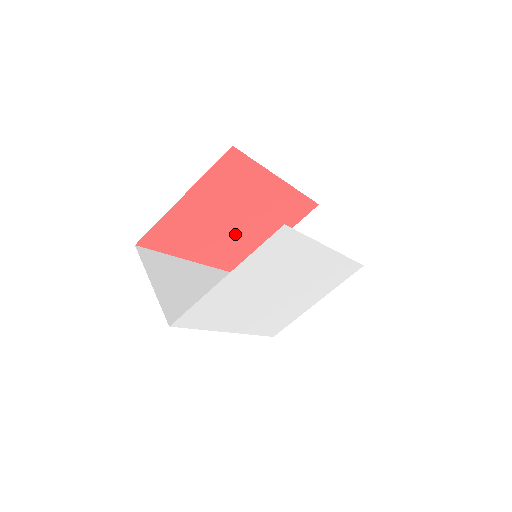
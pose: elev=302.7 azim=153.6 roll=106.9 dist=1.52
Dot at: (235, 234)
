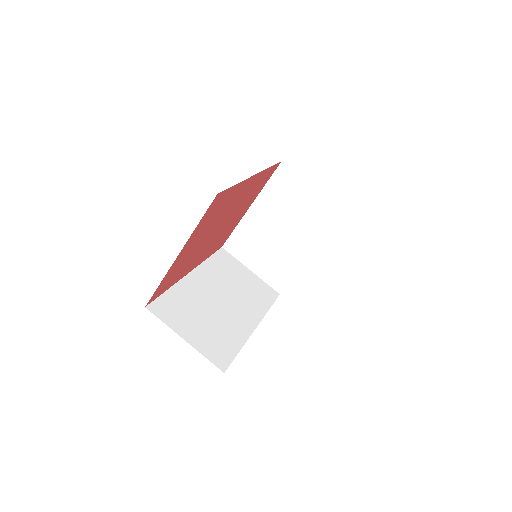
Dot at: (219, 232)
